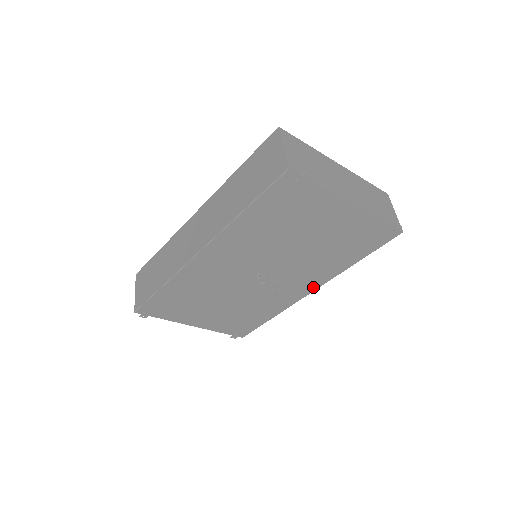
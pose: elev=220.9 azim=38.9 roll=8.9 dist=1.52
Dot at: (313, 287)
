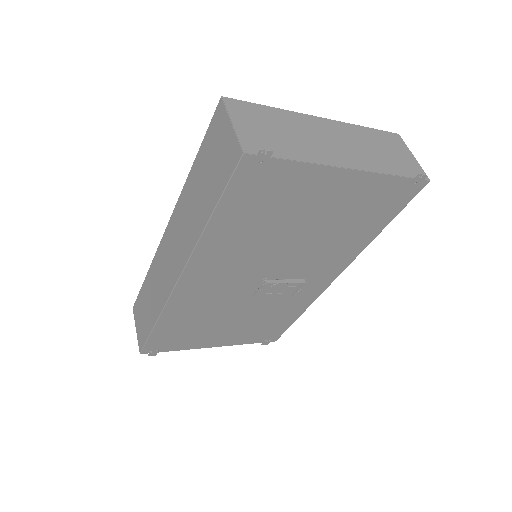
Dot at: (336, 272)
